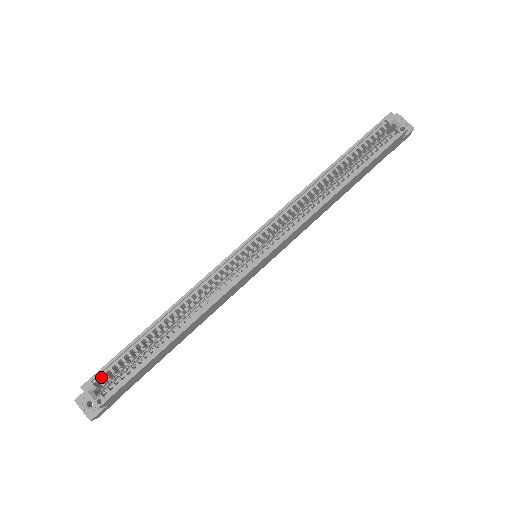
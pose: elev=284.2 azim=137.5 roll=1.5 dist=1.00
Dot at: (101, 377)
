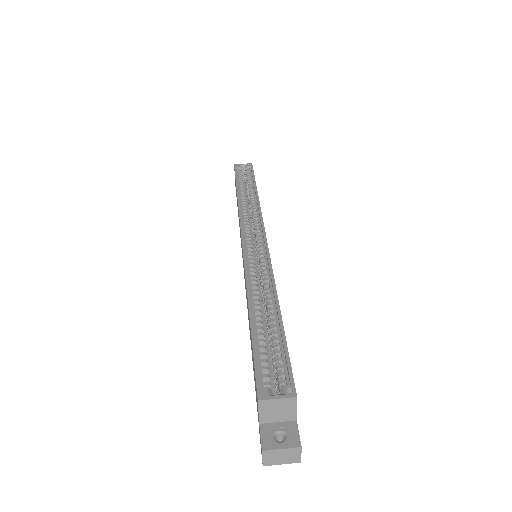
Dot at: (262, 385)
